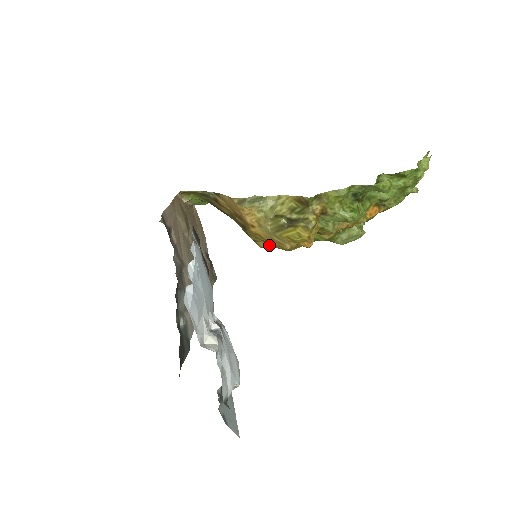
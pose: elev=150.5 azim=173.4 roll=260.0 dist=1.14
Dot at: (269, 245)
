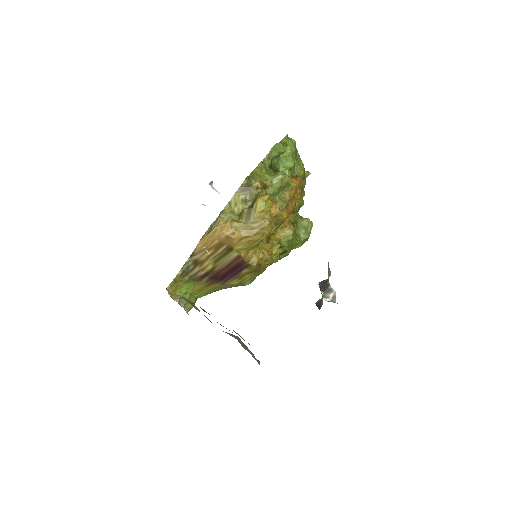
Dot at: (259, 256)
